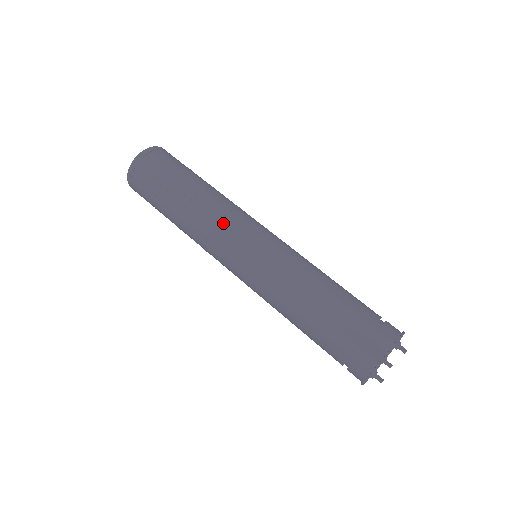
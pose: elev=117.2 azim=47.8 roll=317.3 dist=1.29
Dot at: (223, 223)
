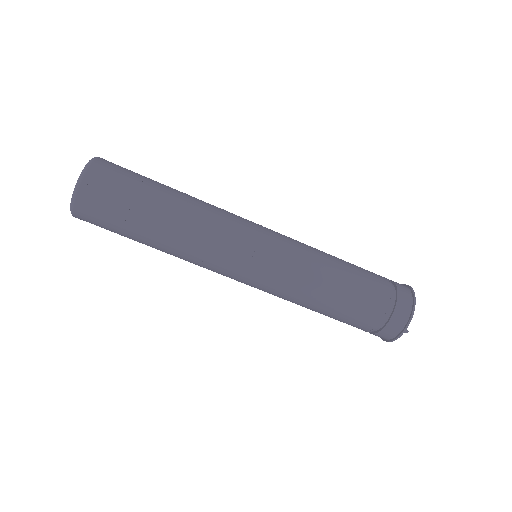
Dot at: (226, 229)
